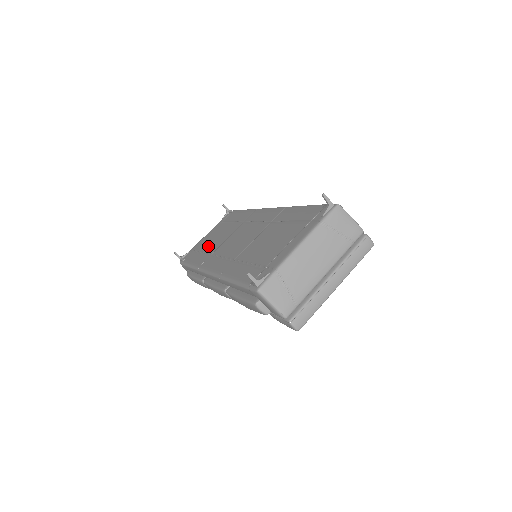
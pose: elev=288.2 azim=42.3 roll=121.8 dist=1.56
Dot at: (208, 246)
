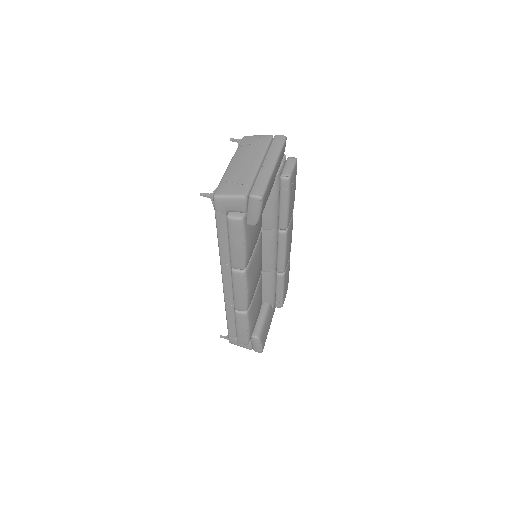
Dot at: occluded
